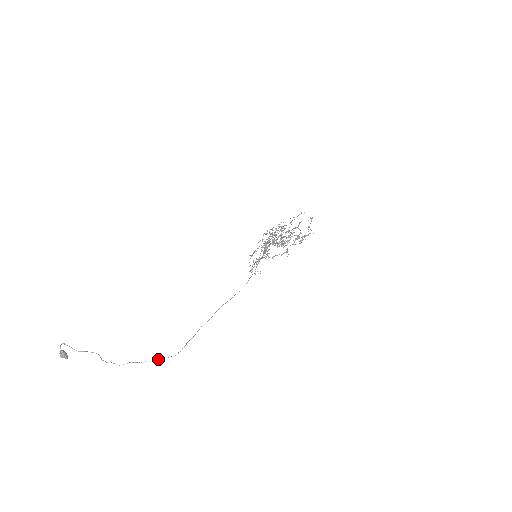
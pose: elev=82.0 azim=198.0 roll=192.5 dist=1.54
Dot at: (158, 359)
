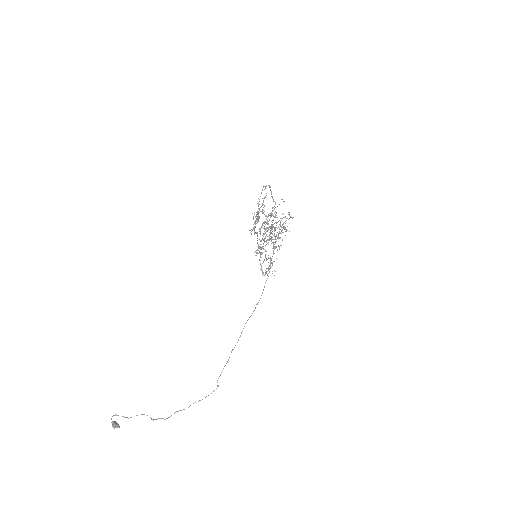
Dot at: occluded
